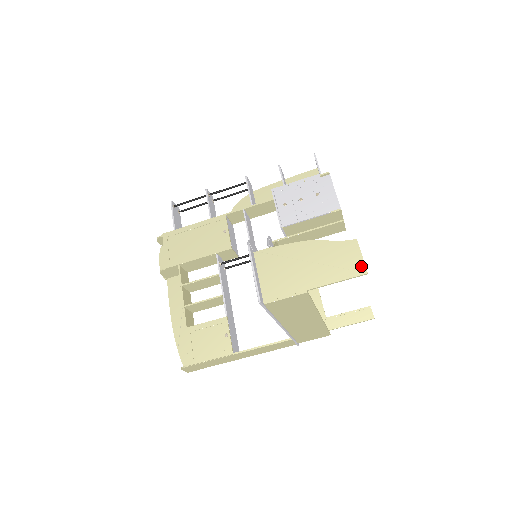
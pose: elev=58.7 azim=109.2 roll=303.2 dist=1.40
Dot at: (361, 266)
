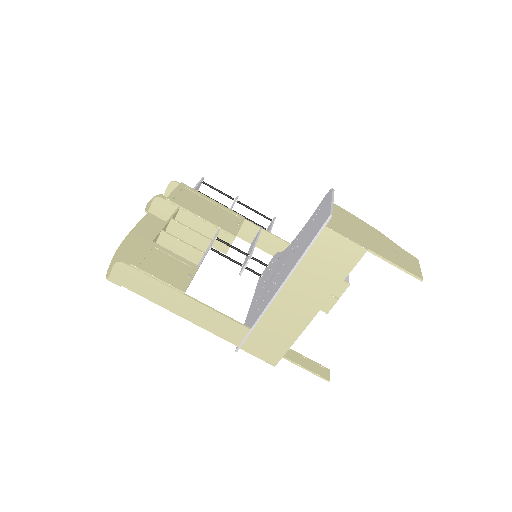
Dot at: (419, 273)
